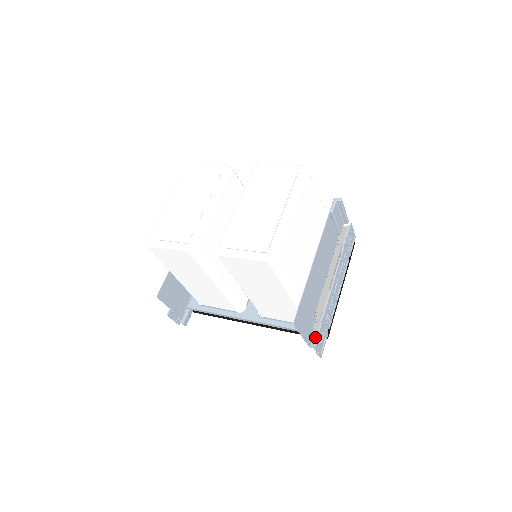
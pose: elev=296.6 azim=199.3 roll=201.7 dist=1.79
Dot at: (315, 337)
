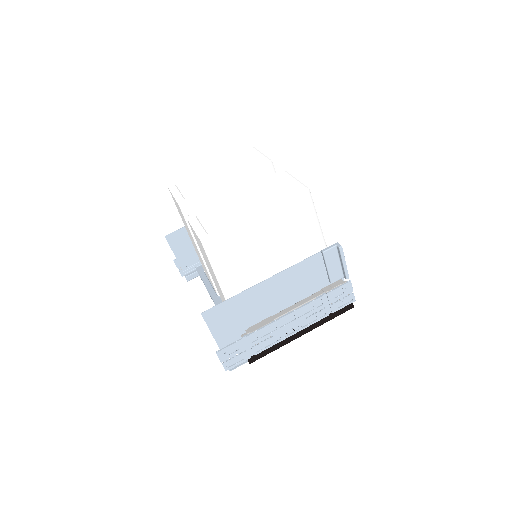
Dot at: occluded
